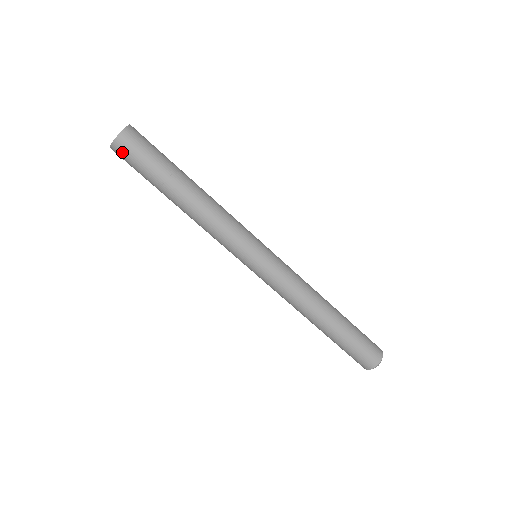
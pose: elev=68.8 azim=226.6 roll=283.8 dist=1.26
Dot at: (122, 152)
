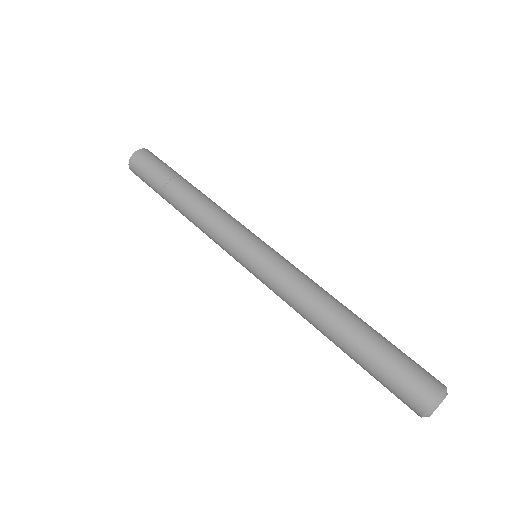
Dot at: (143, 157)
